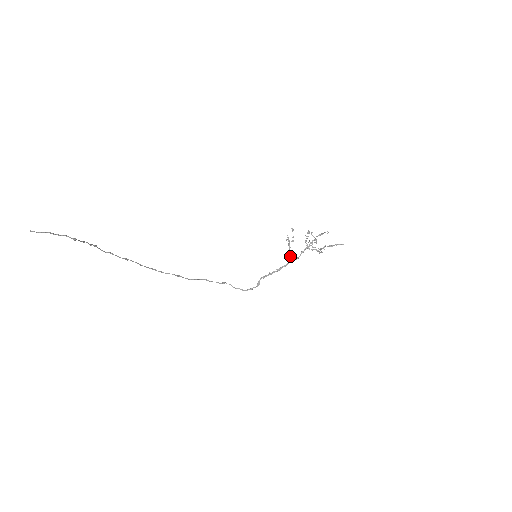
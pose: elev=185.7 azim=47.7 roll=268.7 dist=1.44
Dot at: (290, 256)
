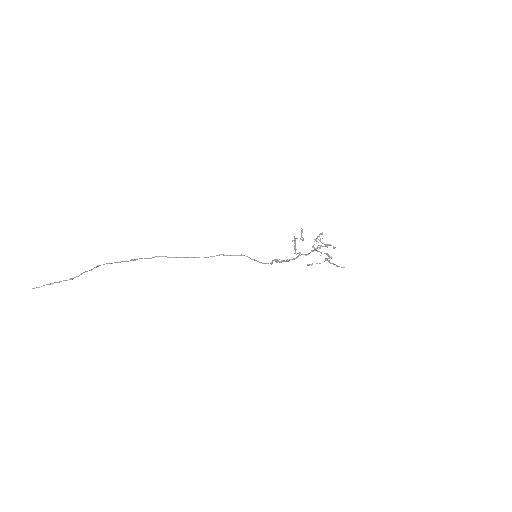
Dot at: (298, 253)
